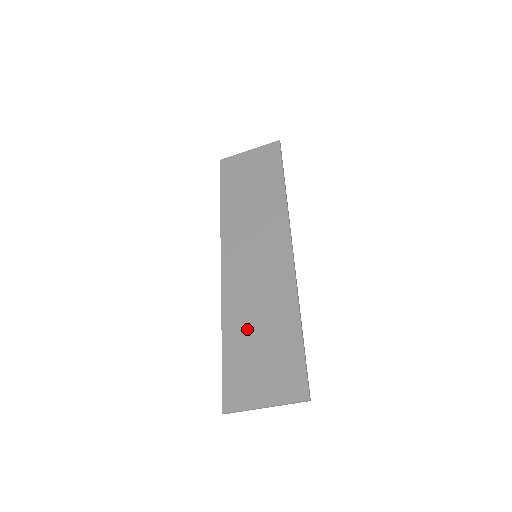
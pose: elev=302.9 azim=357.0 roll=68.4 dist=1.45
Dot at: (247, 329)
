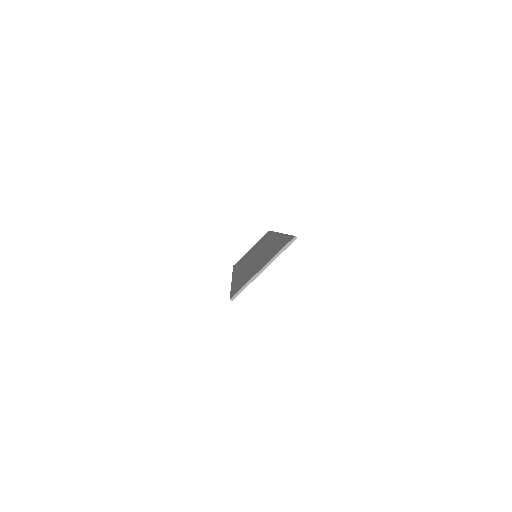
Dot at: (249, 269)
